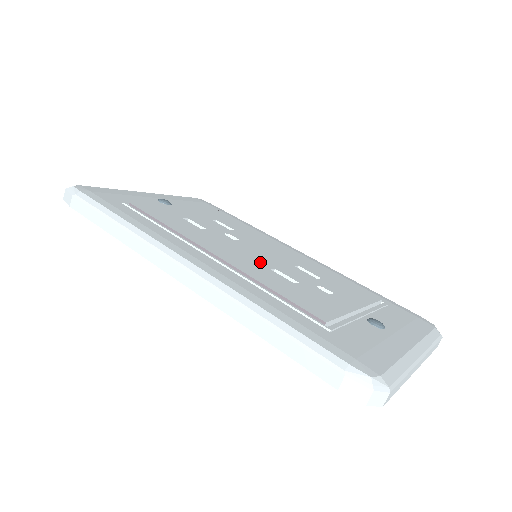
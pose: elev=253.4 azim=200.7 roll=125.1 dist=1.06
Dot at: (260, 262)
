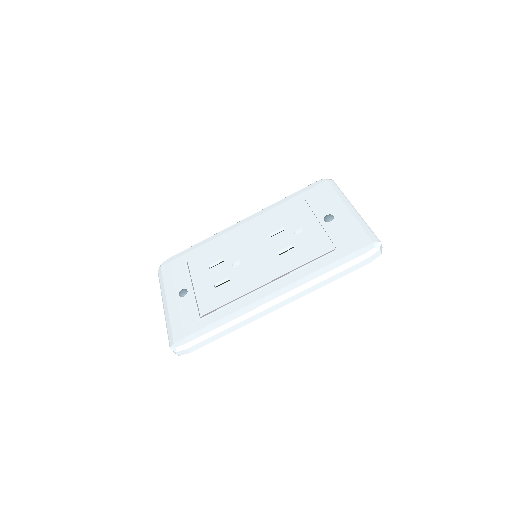
Dot at: (270, 258)
